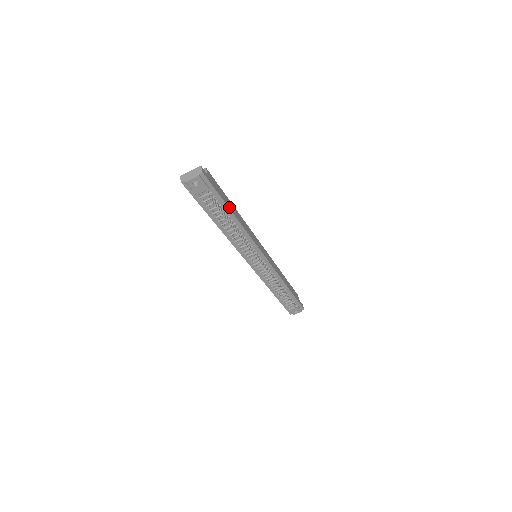
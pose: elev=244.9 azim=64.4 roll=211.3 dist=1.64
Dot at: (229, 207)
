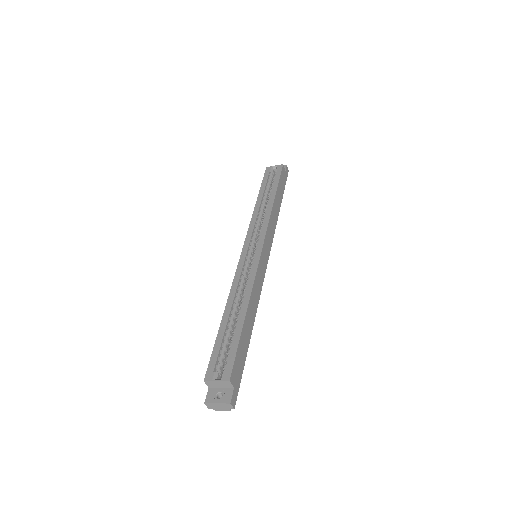
Dot at: (248, 343)
